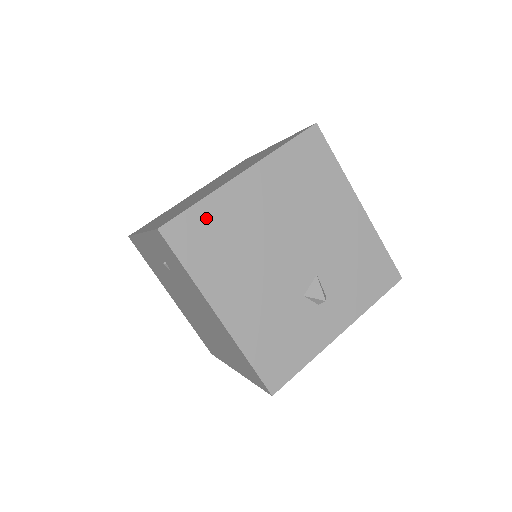
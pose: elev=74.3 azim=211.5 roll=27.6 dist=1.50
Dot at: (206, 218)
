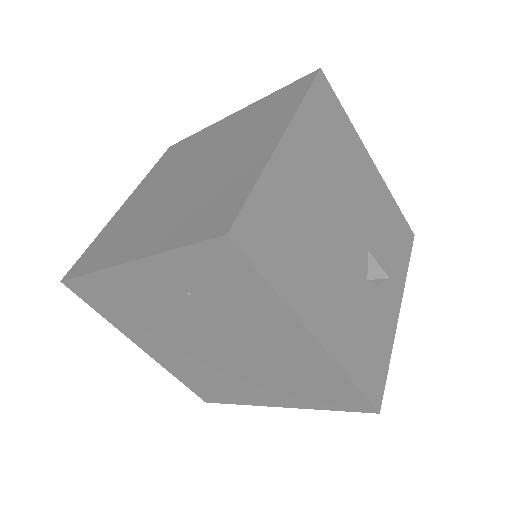
Dot at: (269, 205)
